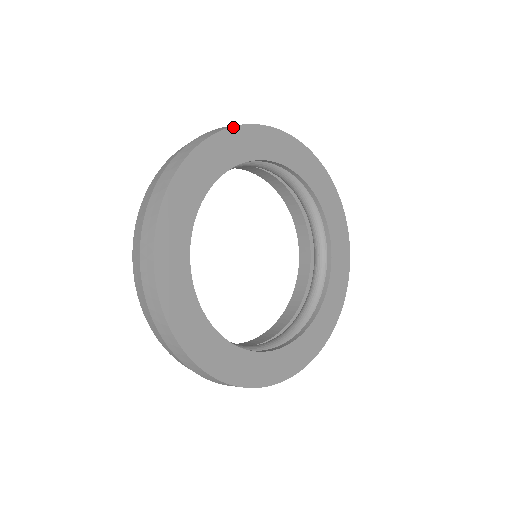
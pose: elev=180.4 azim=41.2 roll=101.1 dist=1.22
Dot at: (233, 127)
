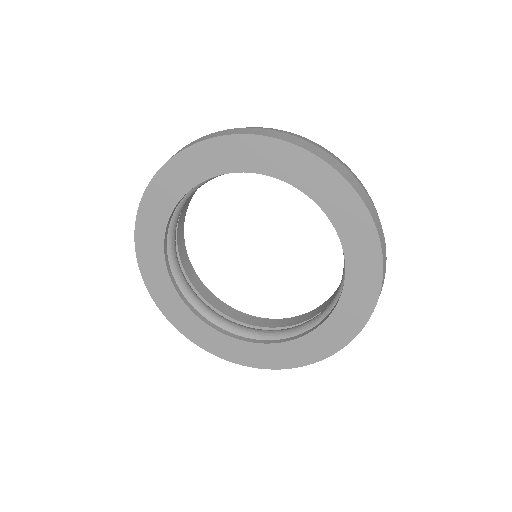
Dot at: (152, 179)
